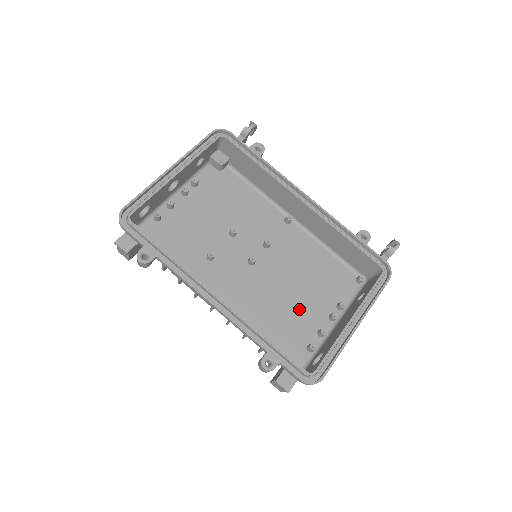
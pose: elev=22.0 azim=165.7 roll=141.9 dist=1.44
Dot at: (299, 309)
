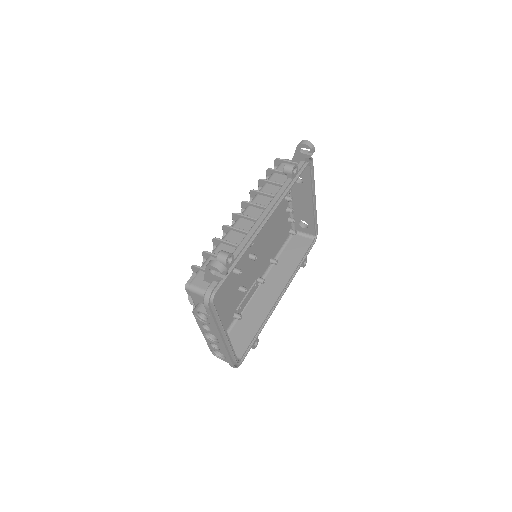
Dot at: (276, 223)
